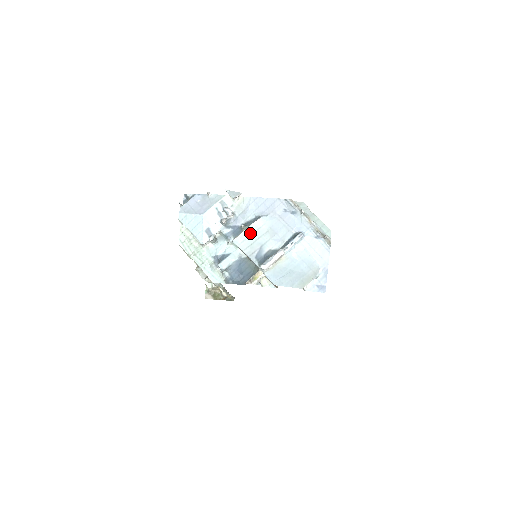
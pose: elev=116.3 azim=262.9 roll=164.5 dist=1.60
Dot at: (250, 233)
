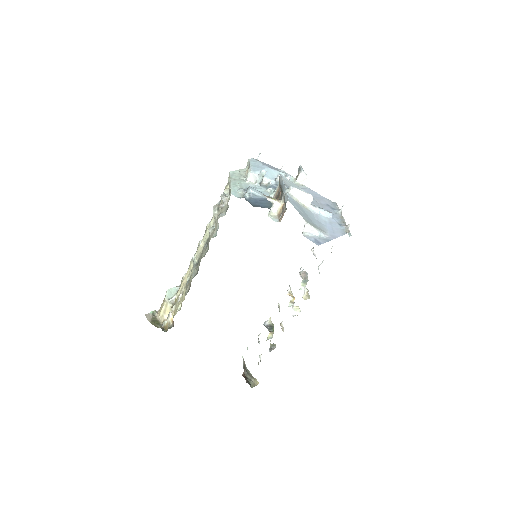
Dot at: (295, 185)
